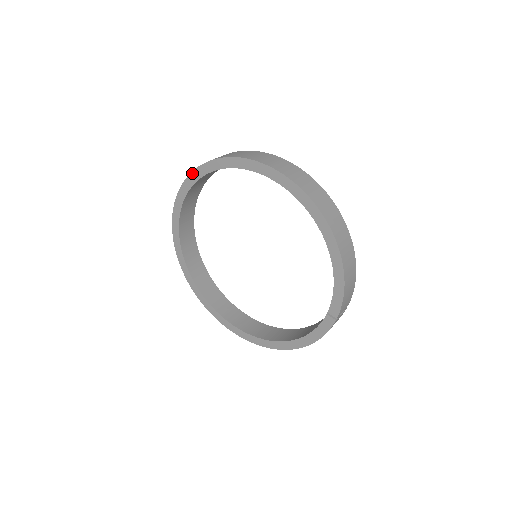
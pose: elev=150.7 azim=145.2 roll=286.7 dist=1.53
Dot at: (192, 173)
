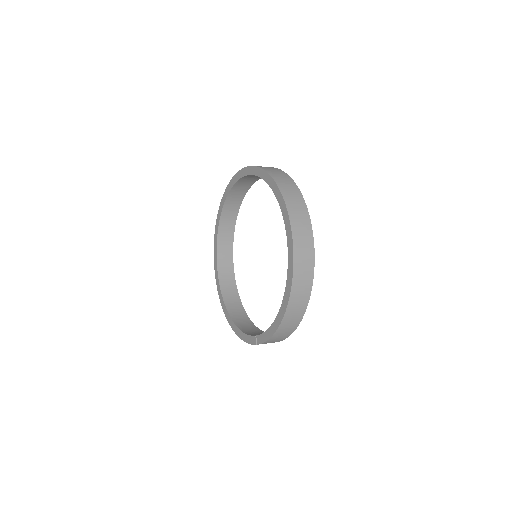
Dot at: (259, 168)
